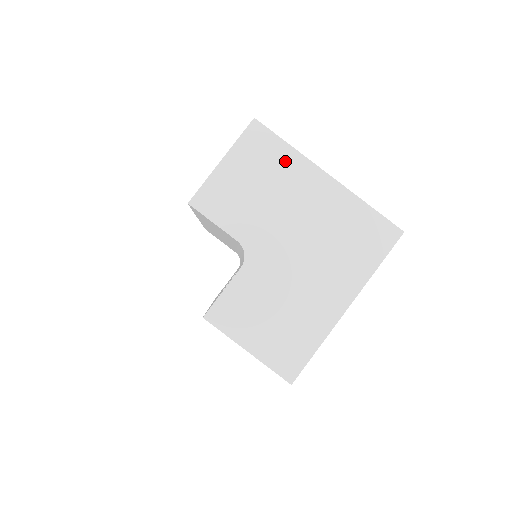
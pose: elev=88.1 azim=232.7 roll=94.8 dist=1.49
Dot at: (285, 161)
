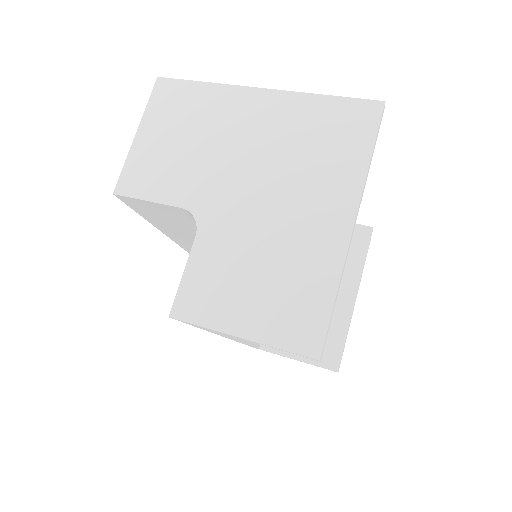
Dot at: (206, 100)
